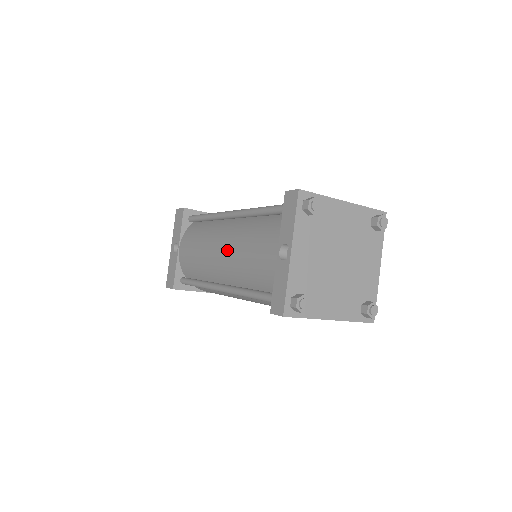
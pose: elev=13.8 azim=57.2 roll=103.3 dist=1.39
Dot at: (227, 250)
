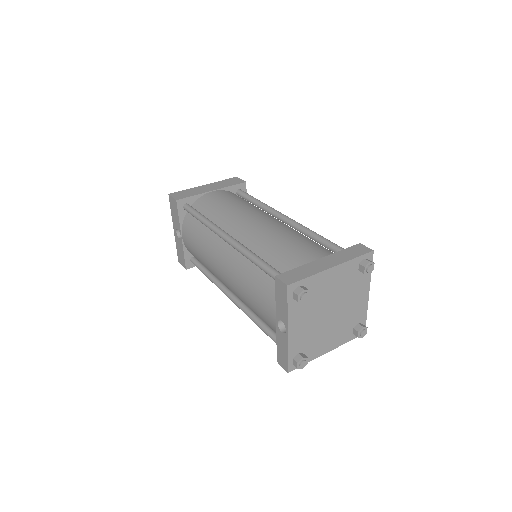
Dot at: (230, 279)
